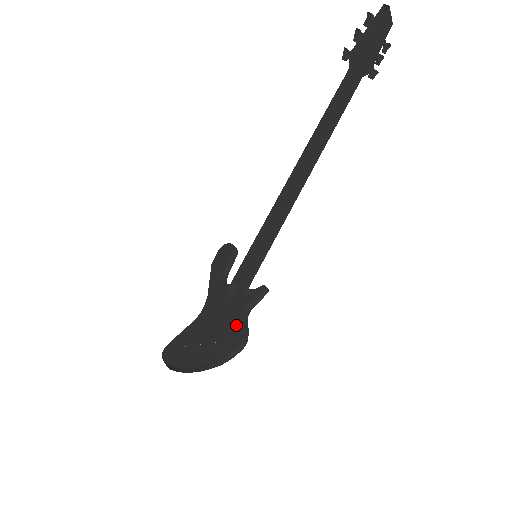
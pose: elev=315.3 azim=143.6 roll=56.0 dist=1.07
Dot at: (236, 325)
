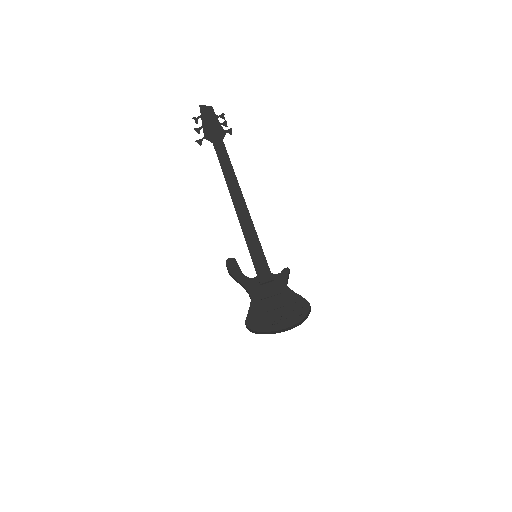
Dot at: (291, 297)
